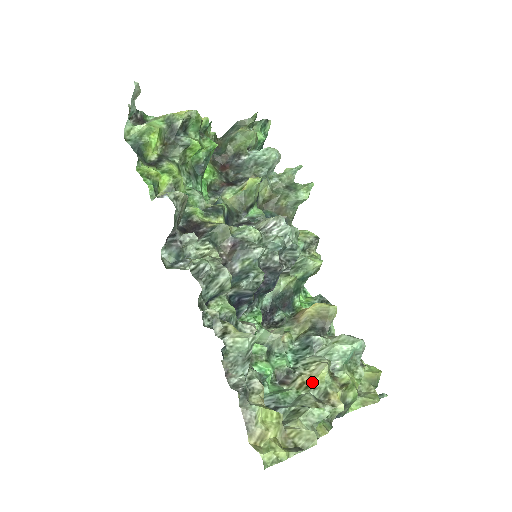
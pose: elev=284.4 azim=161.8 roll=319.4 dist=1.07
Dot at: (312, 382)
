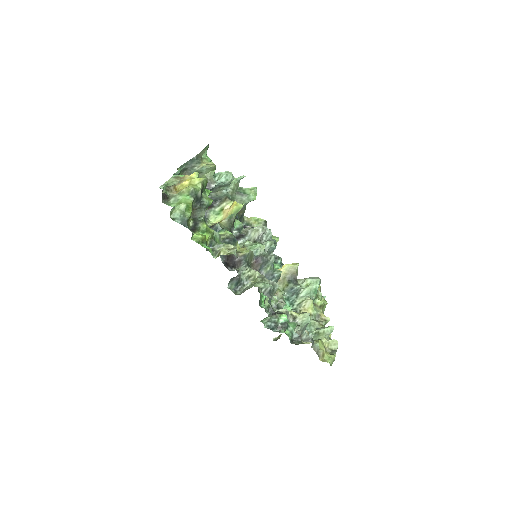
Dot at: occluded
